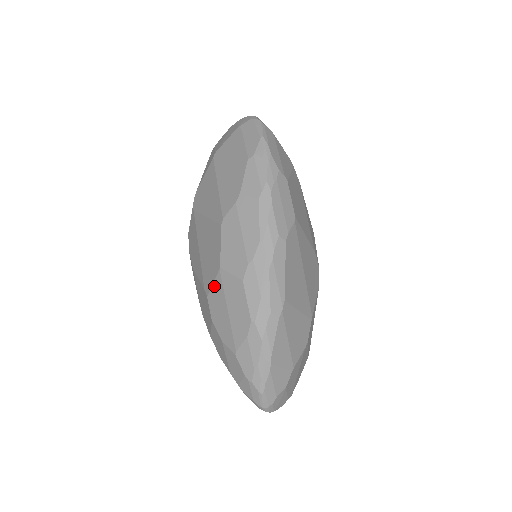
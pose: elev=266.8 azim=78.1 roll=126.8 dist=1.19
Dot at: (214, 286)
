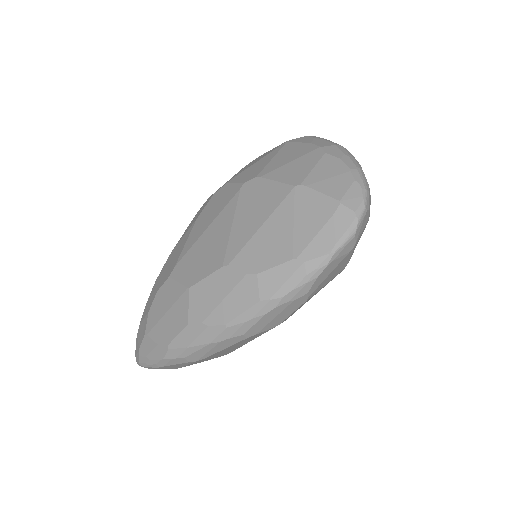
Dot at: (177, 285)
